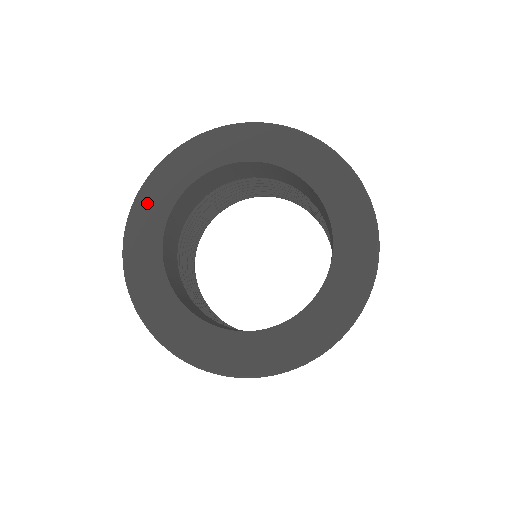
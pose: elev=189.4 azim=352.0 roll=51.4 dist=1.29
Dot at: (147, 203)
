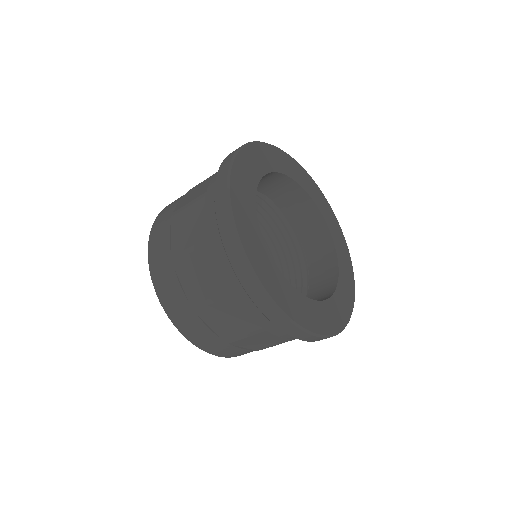
Dot at: (277, 155)
